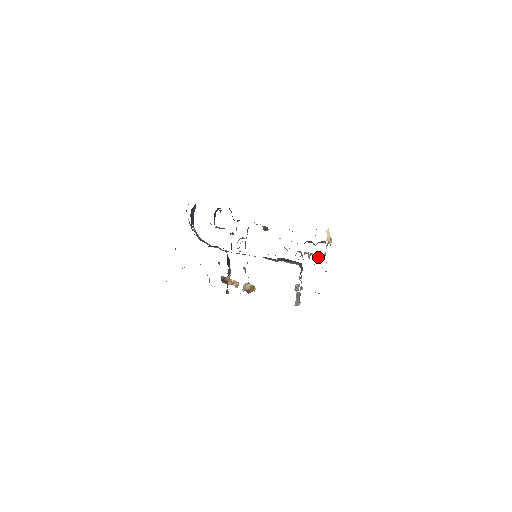
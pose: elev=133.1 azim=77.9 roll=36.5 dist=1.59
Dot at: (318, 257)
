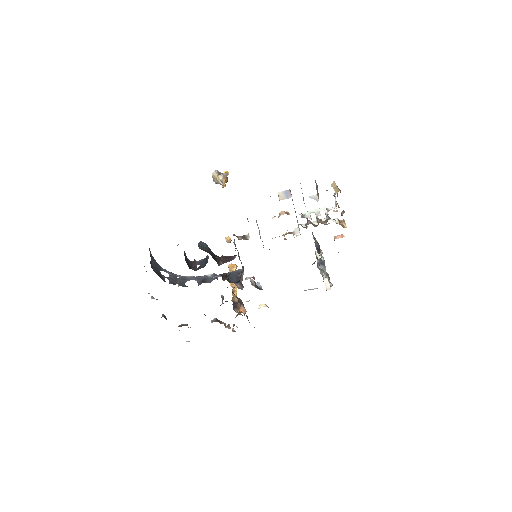
Dot at: (328, 210)
